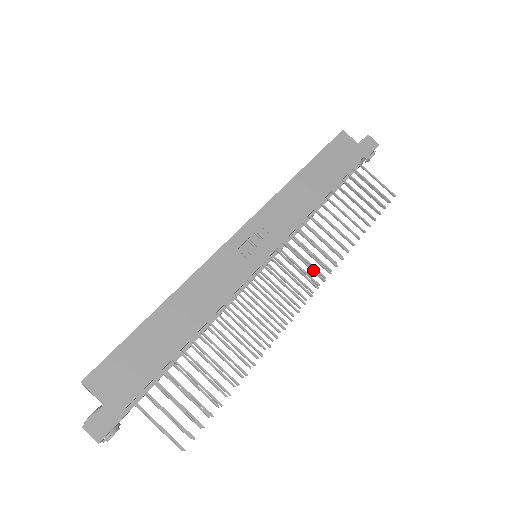
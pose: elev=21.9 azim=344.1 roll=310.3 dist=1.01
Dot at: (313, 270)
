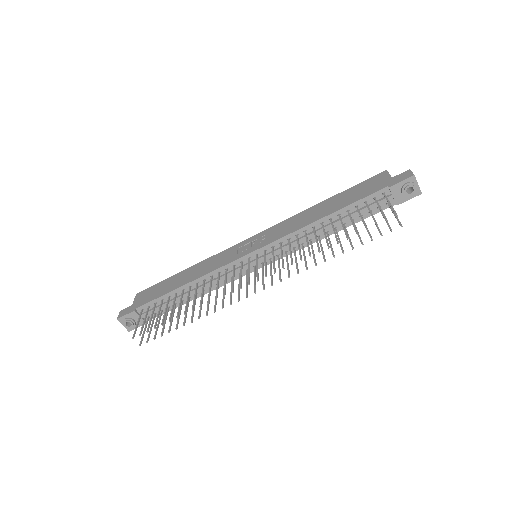
Dot at: (274, 264)
